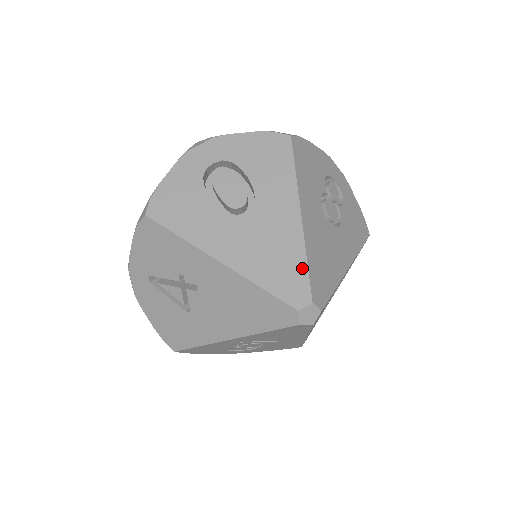
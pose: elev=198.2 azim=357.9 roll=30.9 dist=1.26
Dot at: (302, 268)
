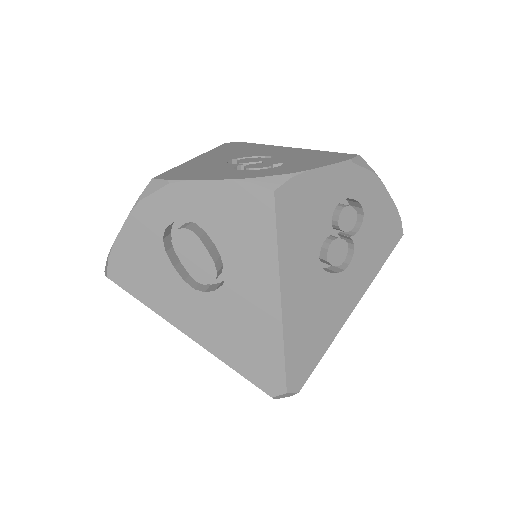
Dot at: (278, 360)
